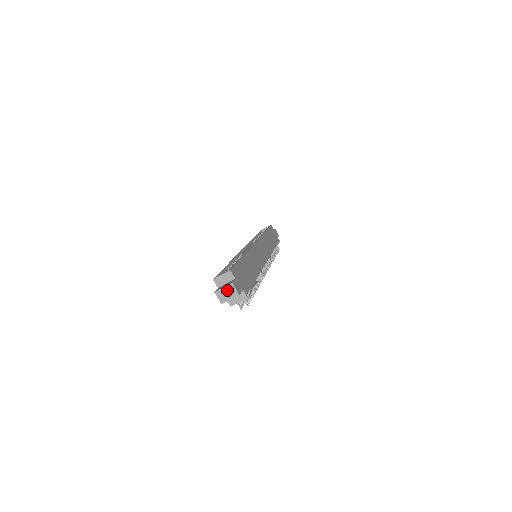
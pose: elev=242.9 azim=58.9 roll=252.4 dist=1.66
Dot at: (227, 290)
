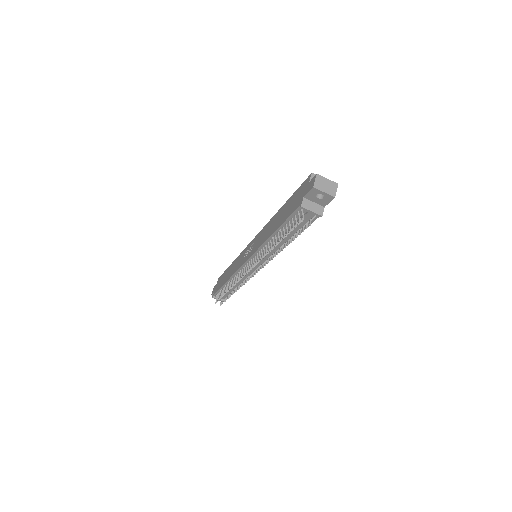
Dot at: (329, 184)
